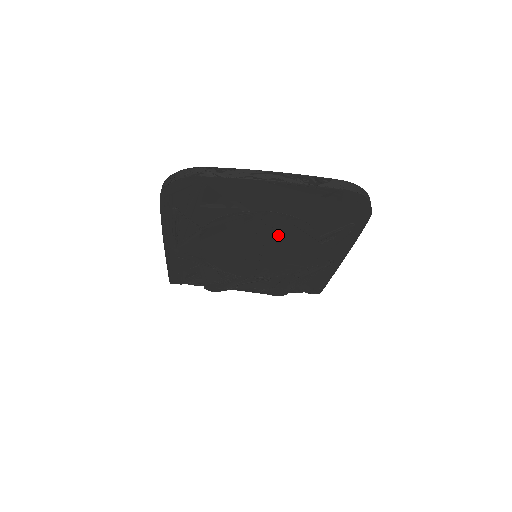
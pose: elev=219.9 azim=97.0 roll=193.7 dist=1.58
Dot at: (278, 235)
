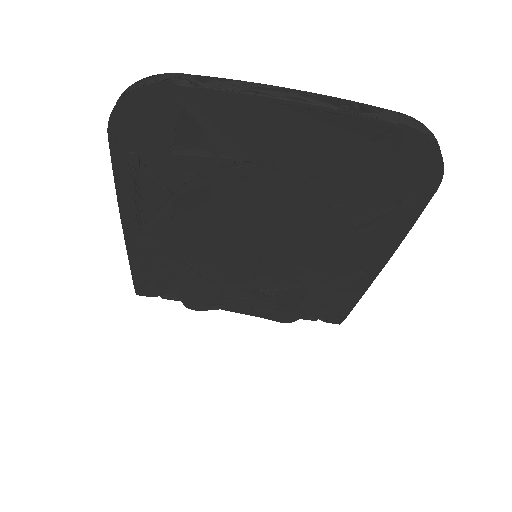
Dot at: (291, 213)
